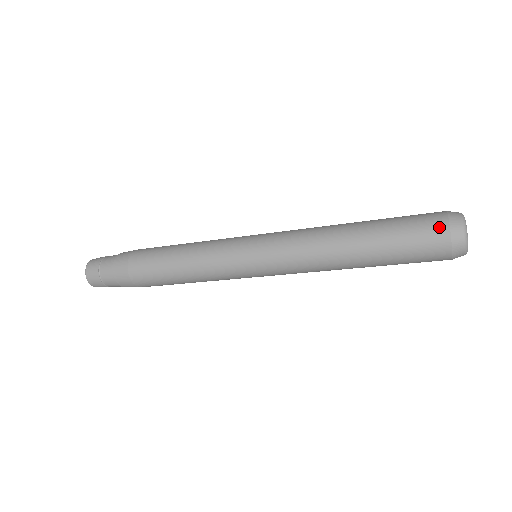
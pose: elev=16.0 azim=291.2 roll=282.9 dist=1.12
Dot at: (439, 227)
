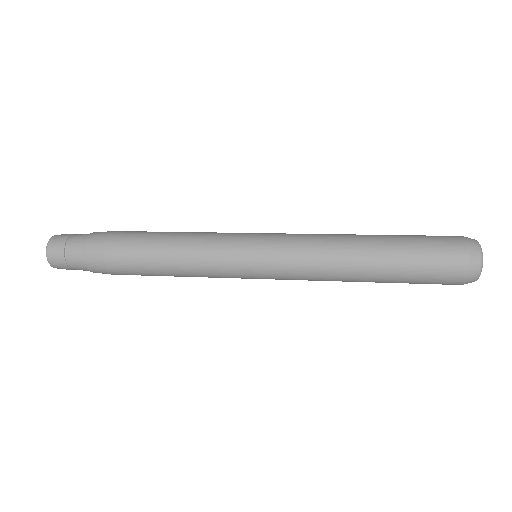
Dot at: (454, 282)
